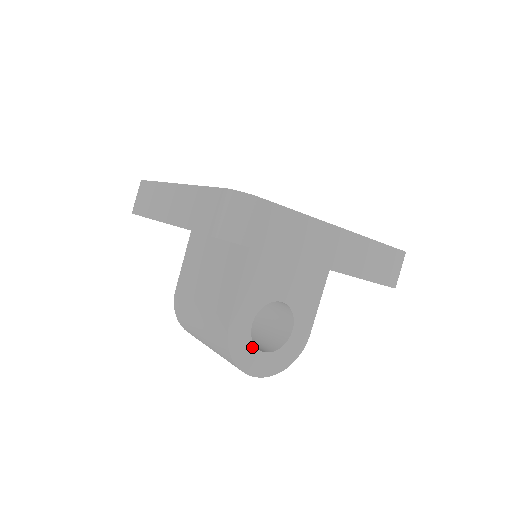
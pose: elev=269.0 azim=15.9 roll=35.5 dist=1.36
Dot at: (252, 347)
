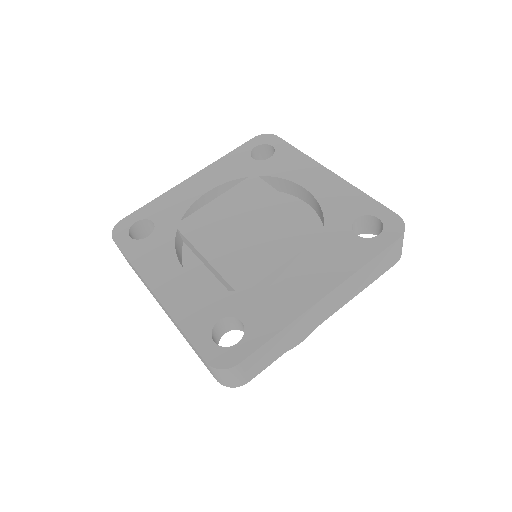
Dot at: occluded
